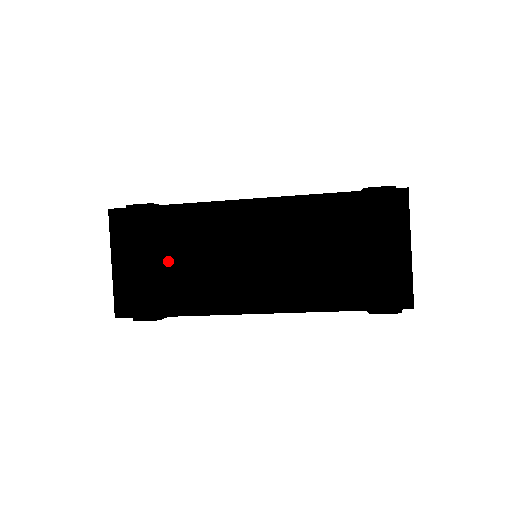
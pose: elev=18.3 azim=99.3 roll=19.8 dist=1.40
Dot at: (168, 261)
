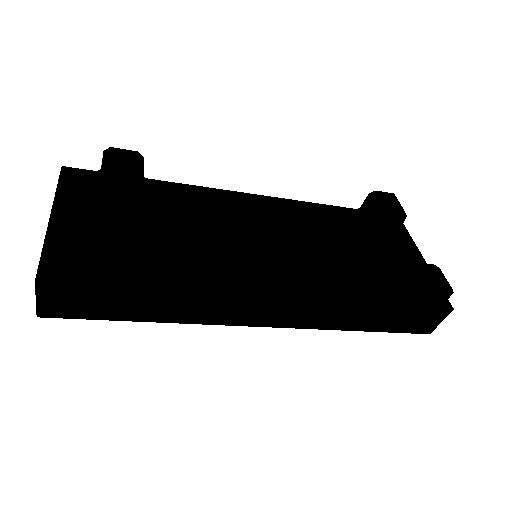
Dot at: occluded
